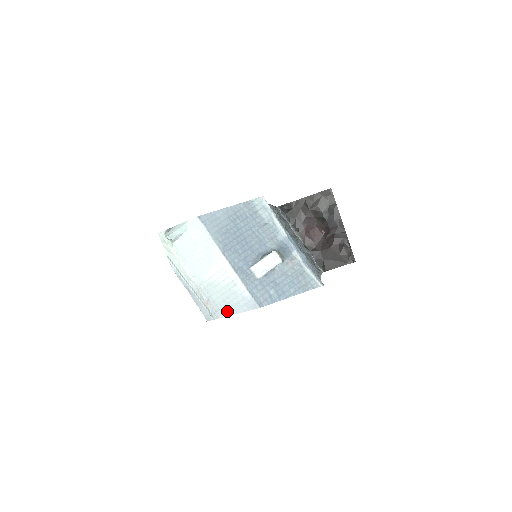
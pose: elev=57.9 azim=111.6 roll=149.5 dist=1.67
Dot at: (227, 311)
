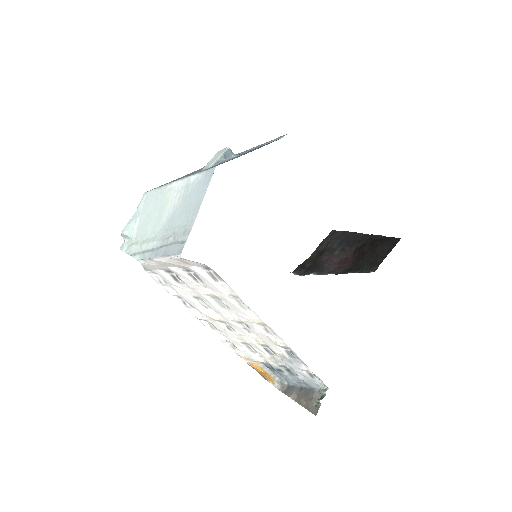
Dot at: (193, 215)
